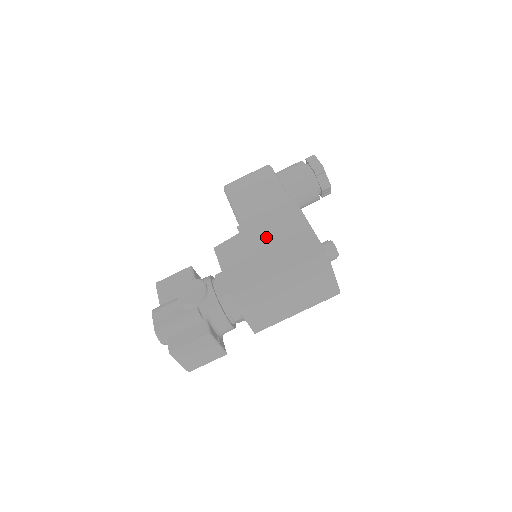
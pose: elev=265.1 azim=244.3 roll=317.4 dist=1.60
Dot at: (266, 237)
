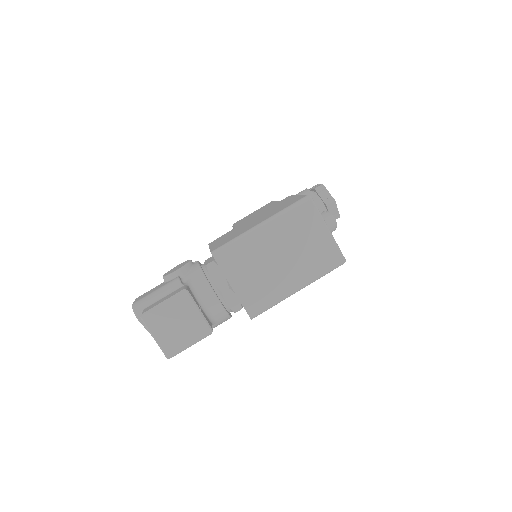
Dot at: (257, 217)
